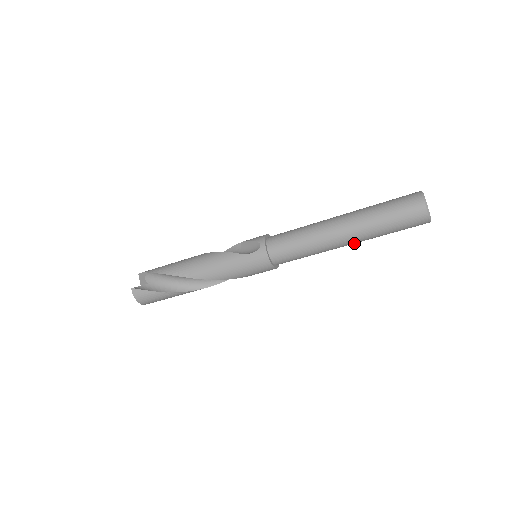
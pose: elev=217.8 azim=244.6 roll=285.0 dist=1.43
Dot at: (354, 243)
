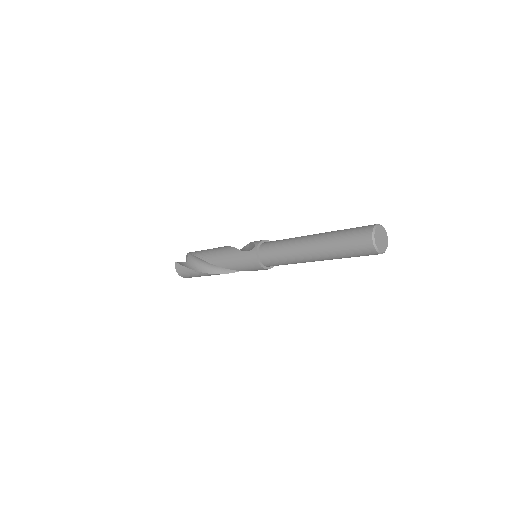
Dot at: (321, 260)
